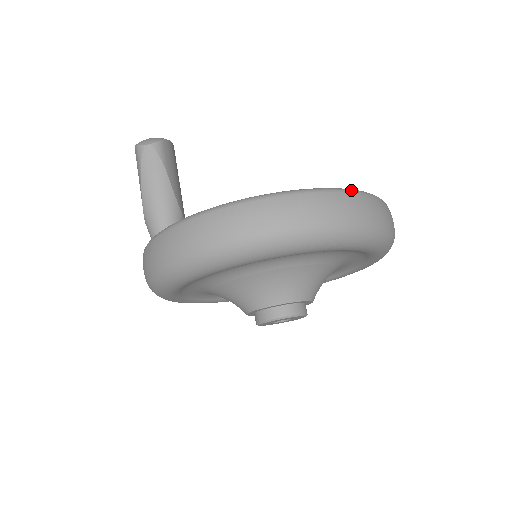
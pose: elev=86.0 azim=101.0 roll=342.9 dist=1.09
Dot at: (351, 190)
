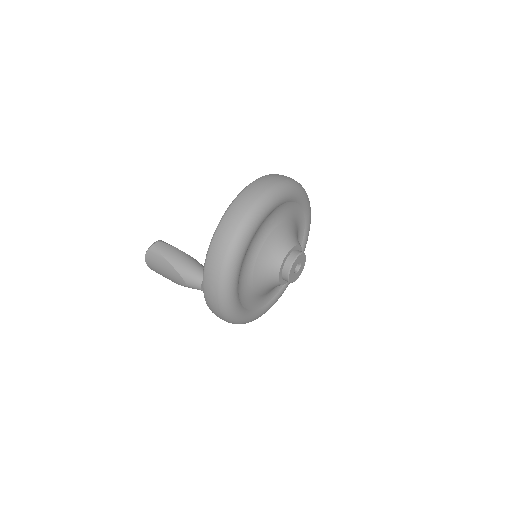
Dot at: occluded
